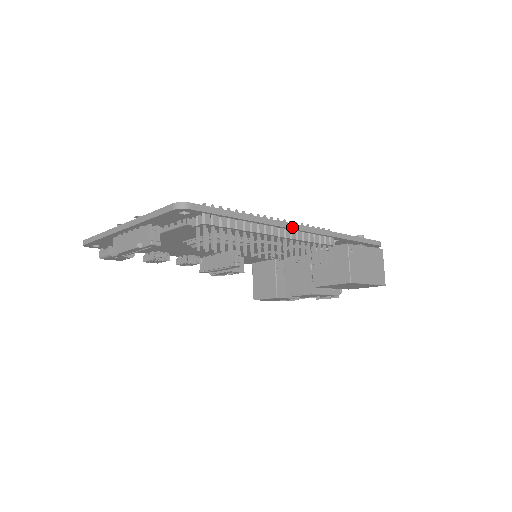
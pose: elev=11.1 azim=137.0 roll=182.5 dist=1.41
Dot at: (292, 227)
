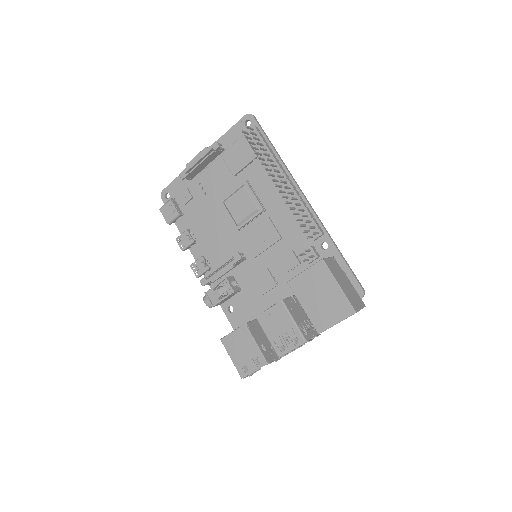
Dot at: (298, 187)
